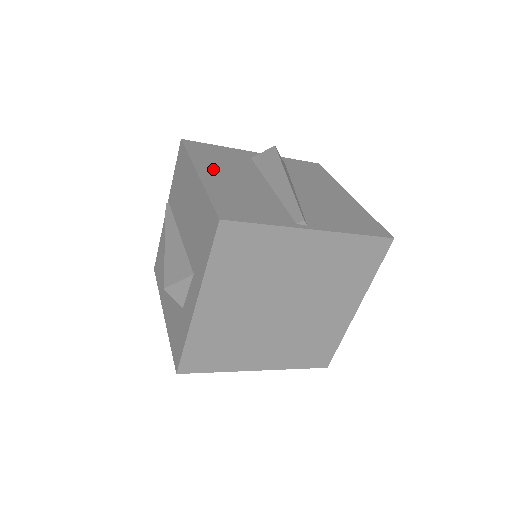
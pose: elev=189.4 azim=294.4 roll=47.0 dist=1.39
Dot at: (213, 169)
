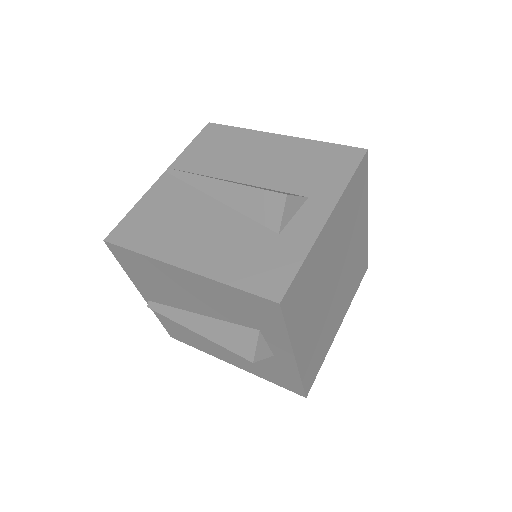
Dot at: occluded
